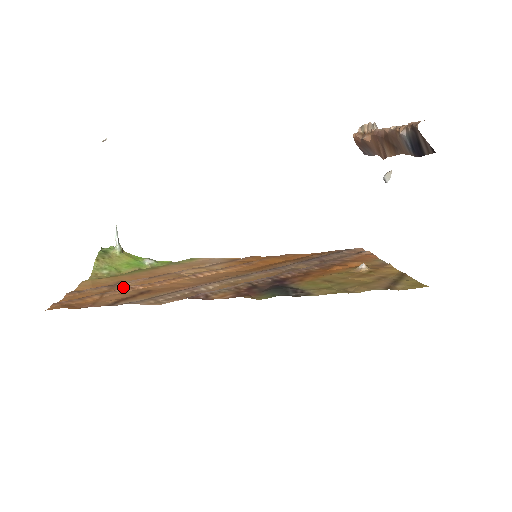
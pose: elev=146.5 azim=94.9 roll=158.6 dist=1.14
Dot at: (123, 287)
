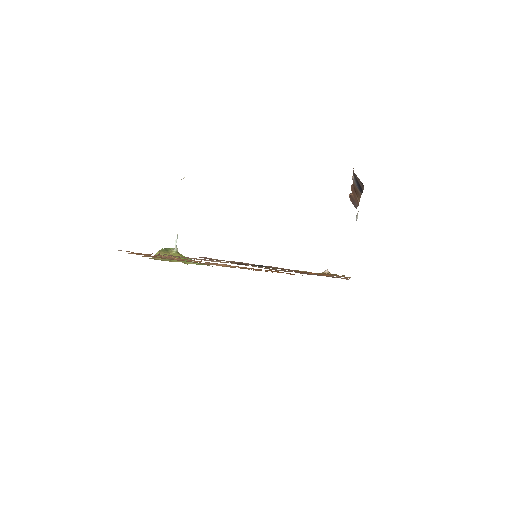
Dot at: (165, 258)
